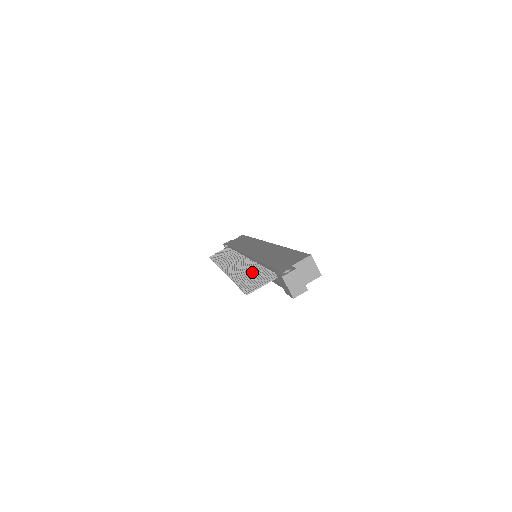
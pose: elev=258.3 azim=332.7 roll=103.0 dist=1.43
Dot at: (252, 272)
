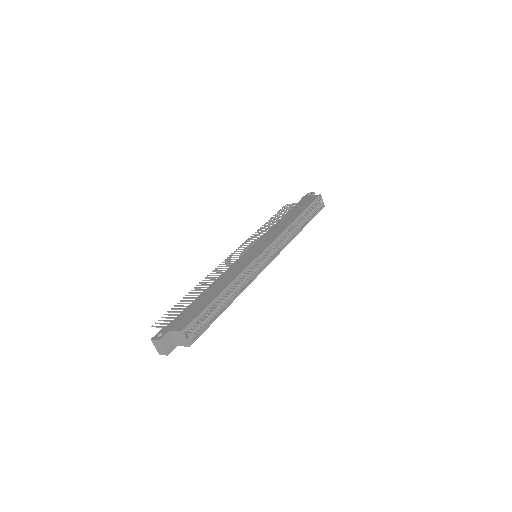
Dot at: occluded
